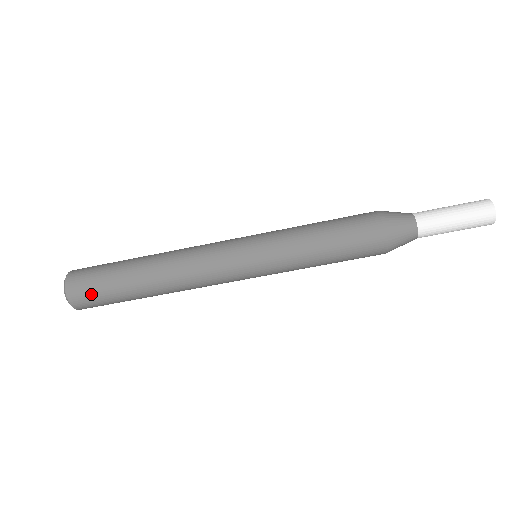
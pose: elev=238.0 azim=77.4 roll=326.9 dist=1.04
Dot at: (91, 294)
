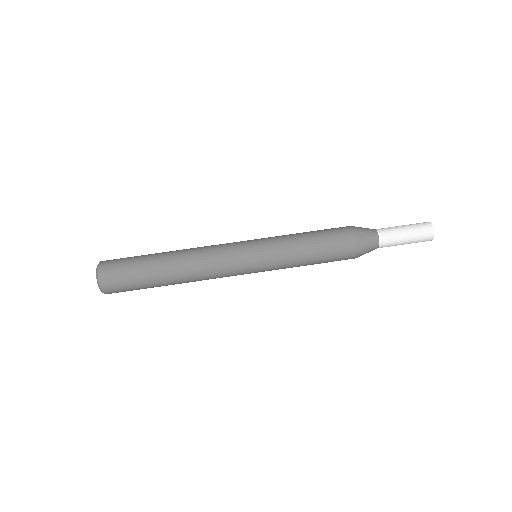
Dot at: (121, 282)
